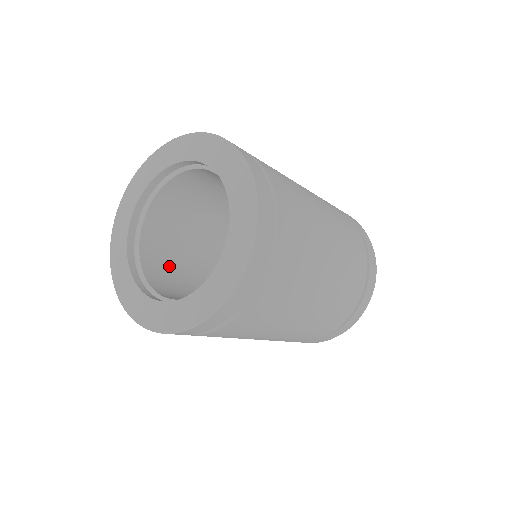
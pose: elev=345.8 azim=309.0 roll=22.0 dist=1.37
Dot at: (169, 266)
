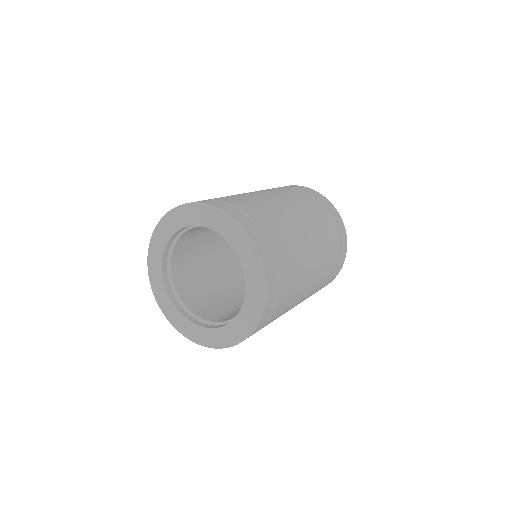
Dot at: (190, 259)
